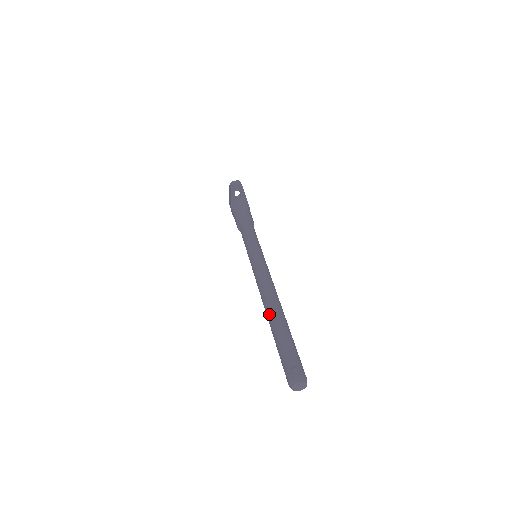
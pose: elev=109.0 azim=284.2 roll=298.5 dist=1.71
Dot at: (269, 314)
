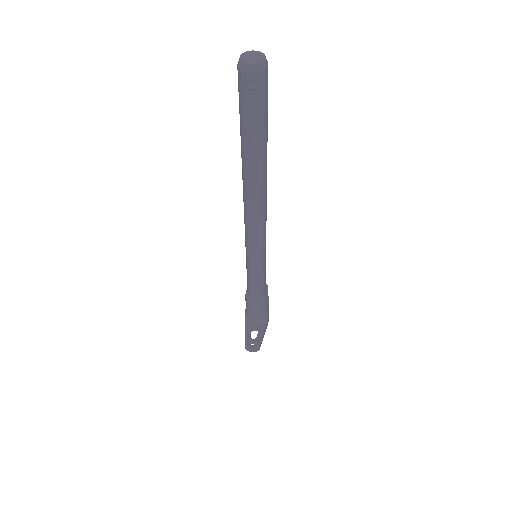
Dot at: occluded
